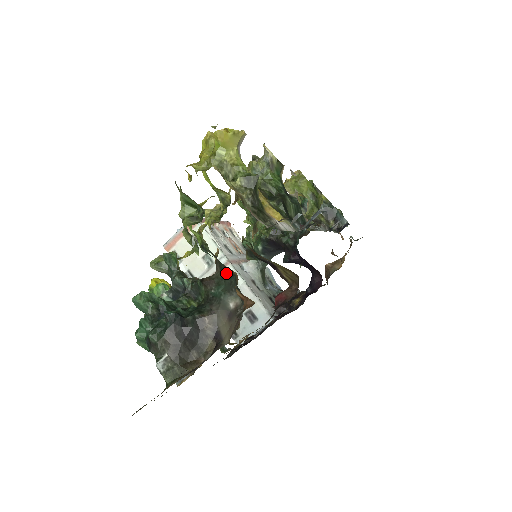
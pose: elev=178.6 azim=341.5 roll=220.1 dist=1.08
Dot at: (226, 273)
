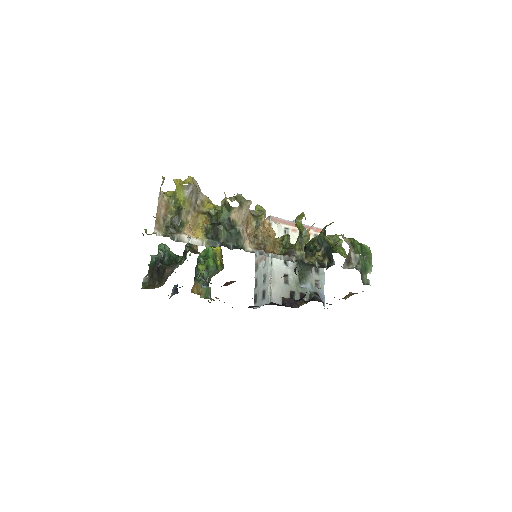
Dot at: occluded
